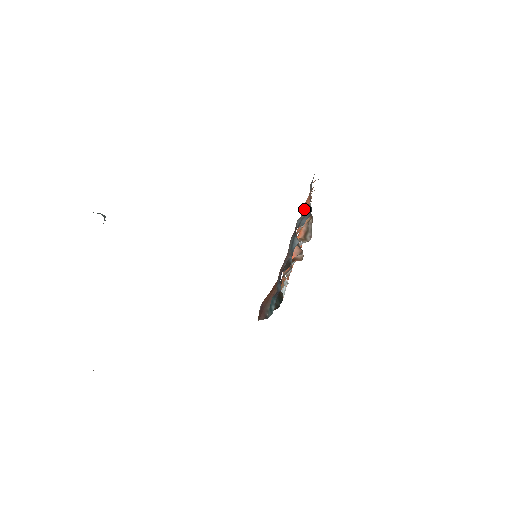
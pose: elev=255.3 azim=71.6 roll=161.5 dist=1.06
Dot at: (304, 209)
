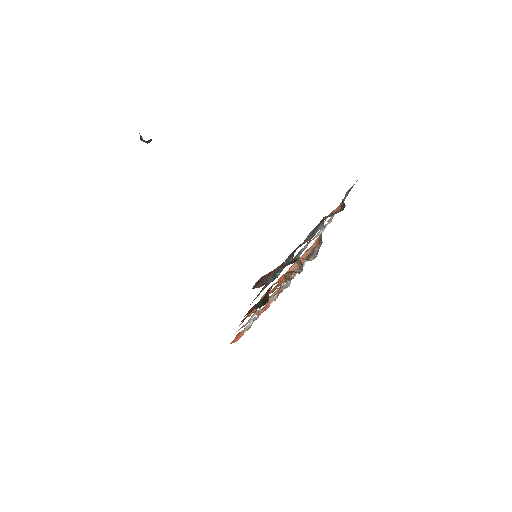
Dot at: (333, 211)
